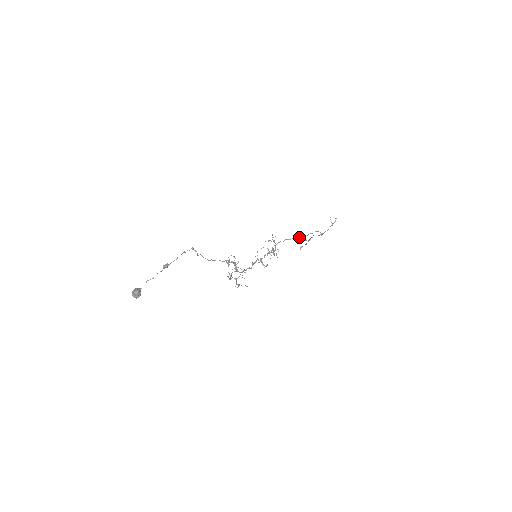
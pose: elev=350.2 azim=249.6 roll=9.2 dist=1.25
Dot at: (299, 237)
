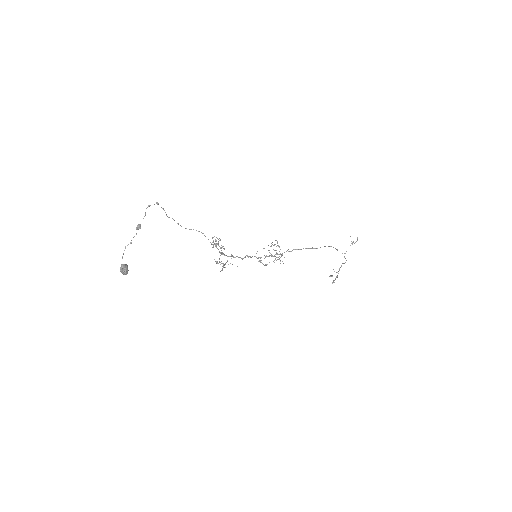
Dot at: (310, 248)
